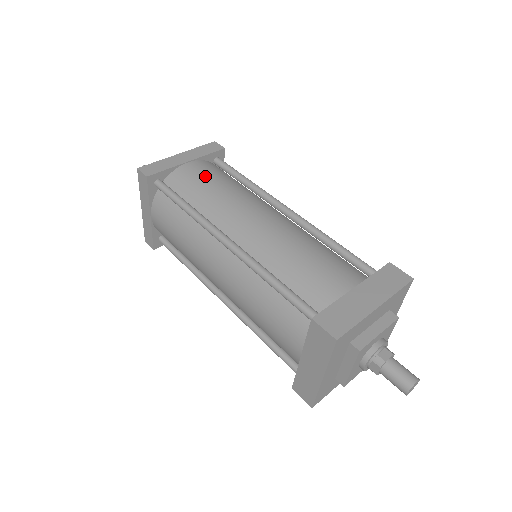
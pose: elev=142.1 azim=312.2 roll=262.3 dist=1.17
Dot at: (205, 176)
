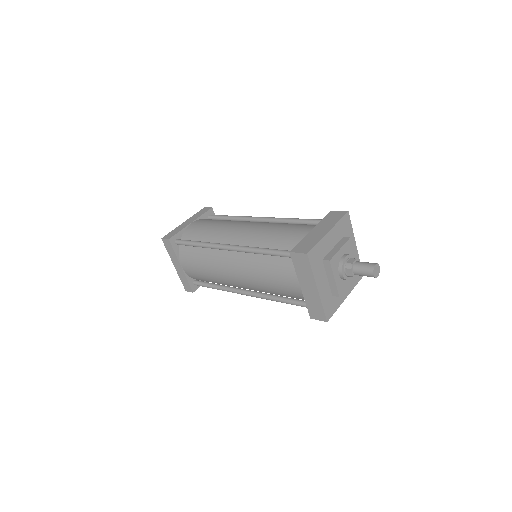
Dot at: (204, 224)
